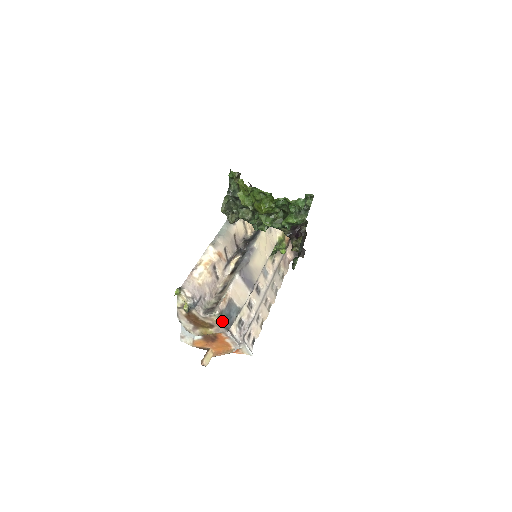
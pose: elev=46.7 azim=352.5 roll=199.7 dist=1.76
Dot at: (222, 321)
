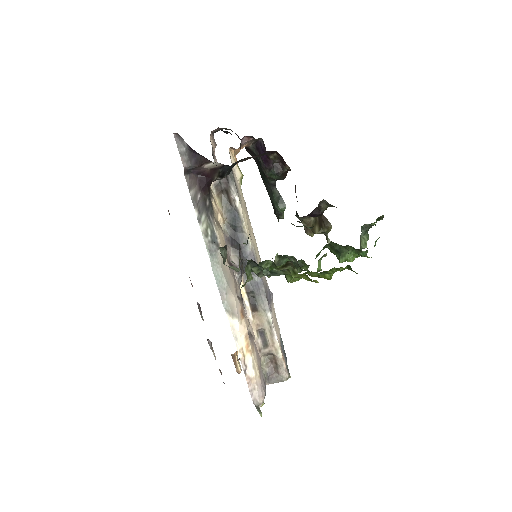
Dot at: occluded
